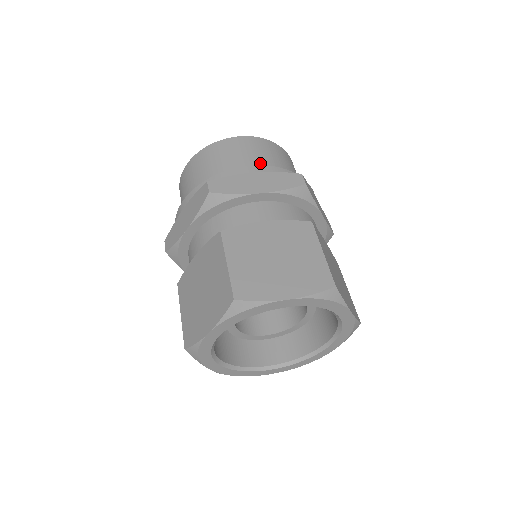
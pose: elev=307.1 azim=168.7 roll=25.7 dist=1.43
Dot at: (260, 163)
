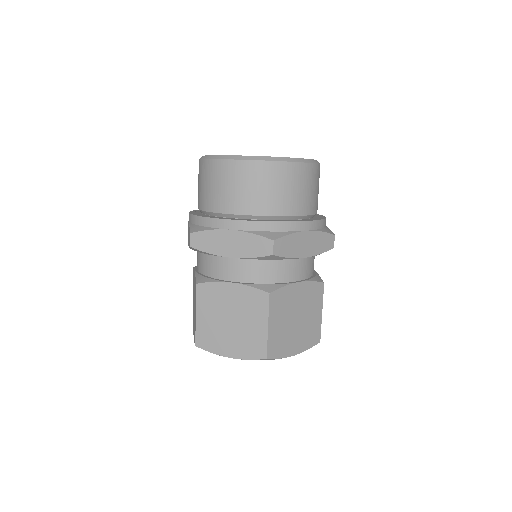
Dot at: (247, 204)
